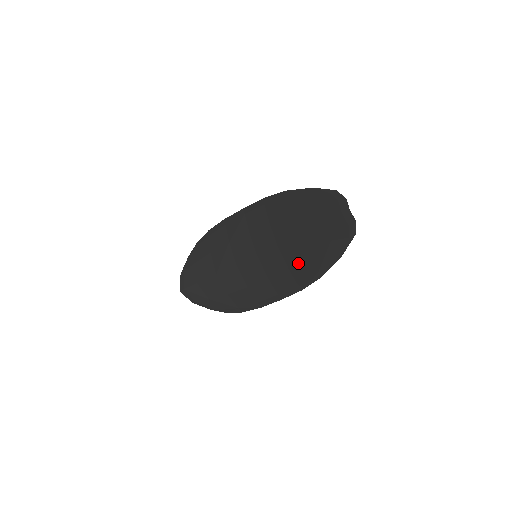
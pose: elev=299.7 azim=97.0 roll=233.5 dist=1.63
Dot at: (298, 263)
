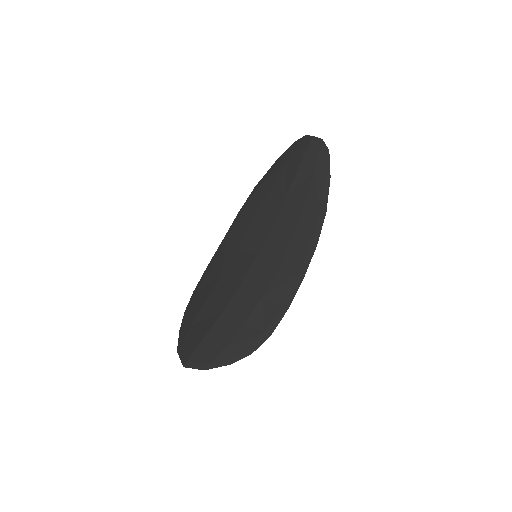
Dot at: (299, 220)
